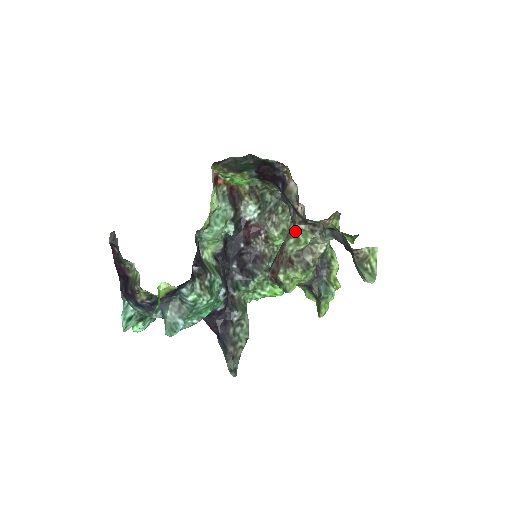
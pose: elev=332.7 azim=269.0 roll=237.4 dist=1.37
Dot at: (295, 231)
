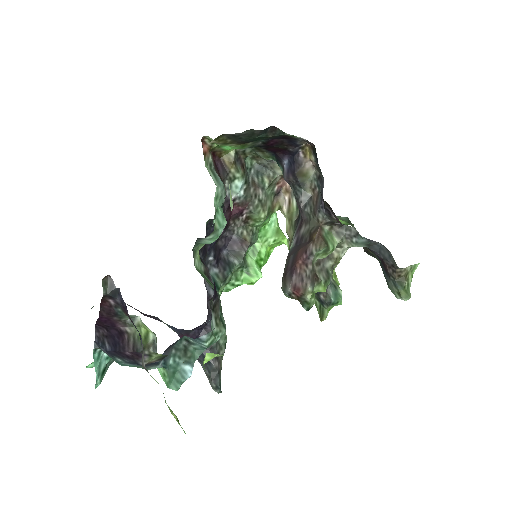
Dot at: (322, 236)
